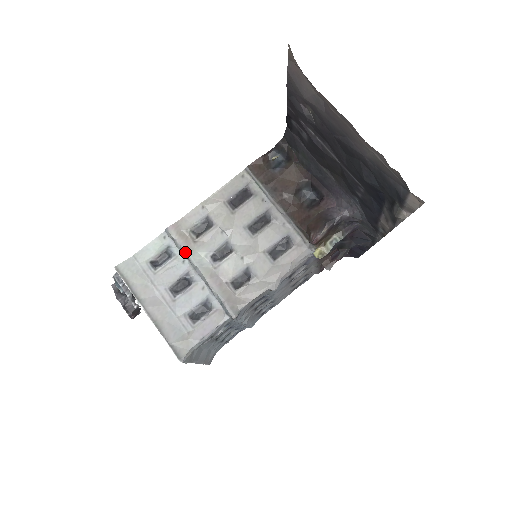
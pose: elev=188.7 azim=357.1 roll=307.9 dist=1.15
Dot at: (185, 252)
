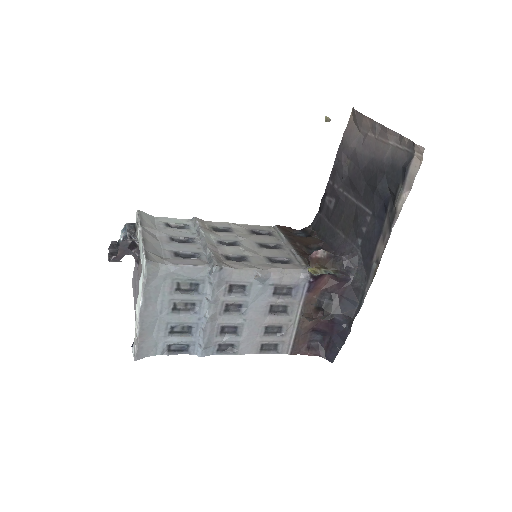
Dot at: (200, 228)
